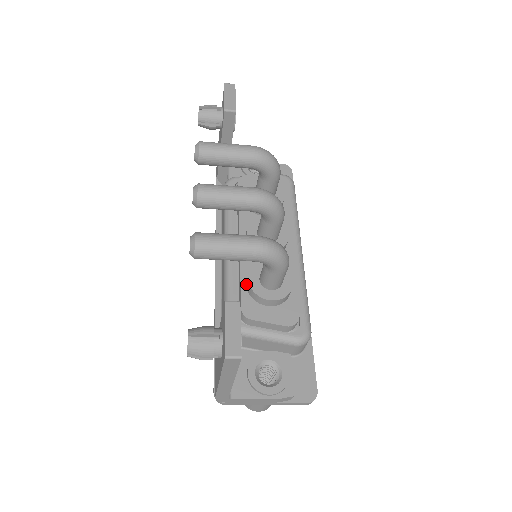
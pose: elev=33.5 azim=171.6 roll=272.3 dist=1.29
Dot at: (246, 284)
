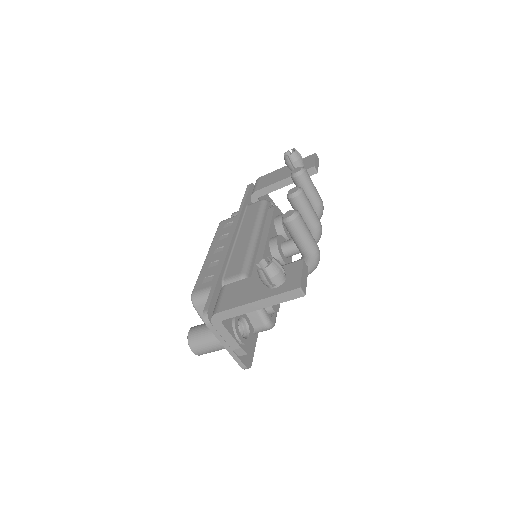
Dot at: occluded
